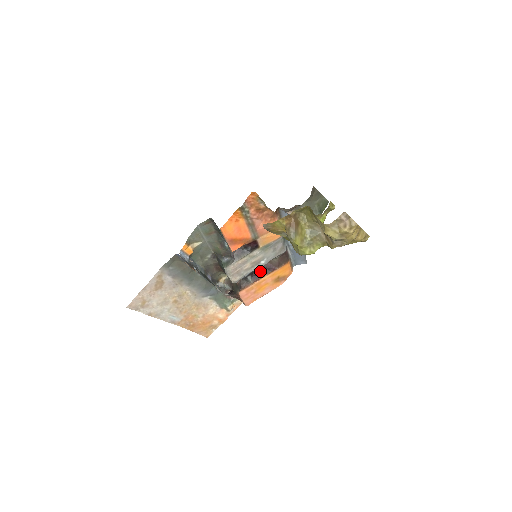
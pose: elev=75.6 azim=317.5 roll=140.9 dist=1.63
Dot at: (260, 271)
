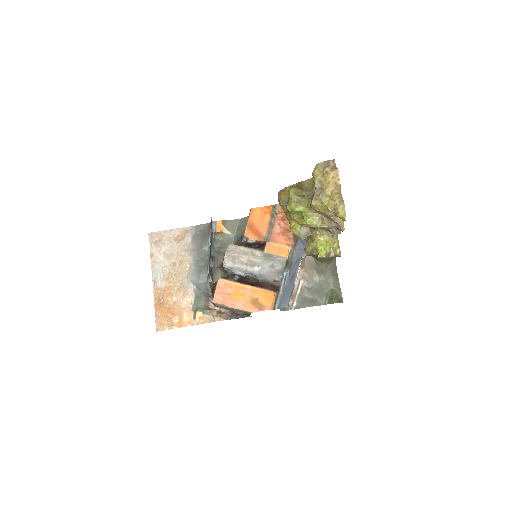
Dot at: (248, 282)
